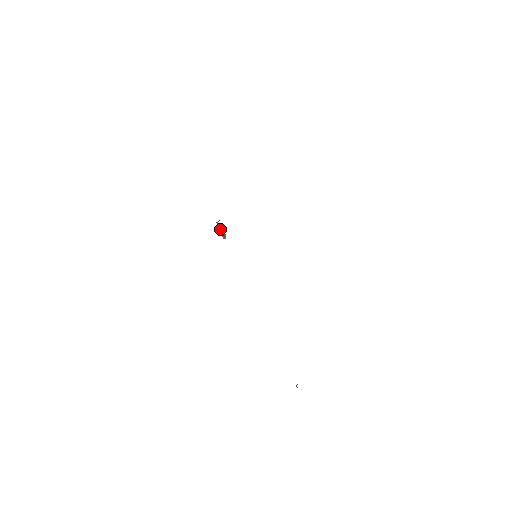
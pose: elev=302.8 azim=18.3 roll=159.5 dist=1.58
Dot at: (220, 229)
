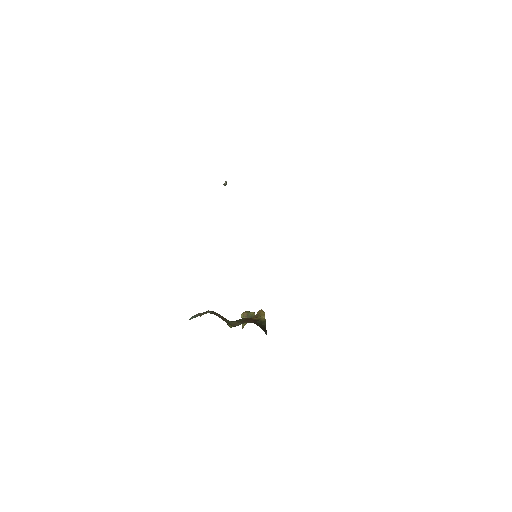
Dot at: (225, 184)
